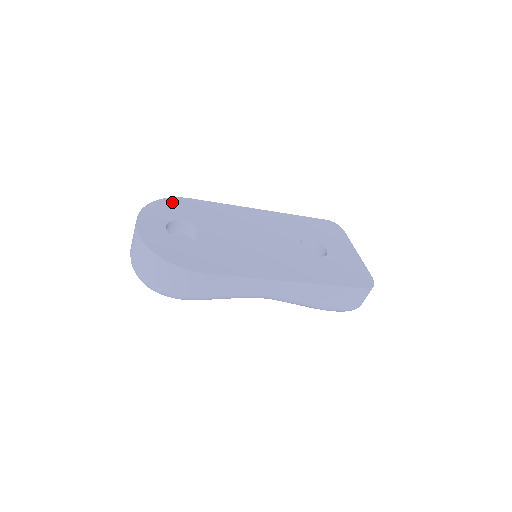
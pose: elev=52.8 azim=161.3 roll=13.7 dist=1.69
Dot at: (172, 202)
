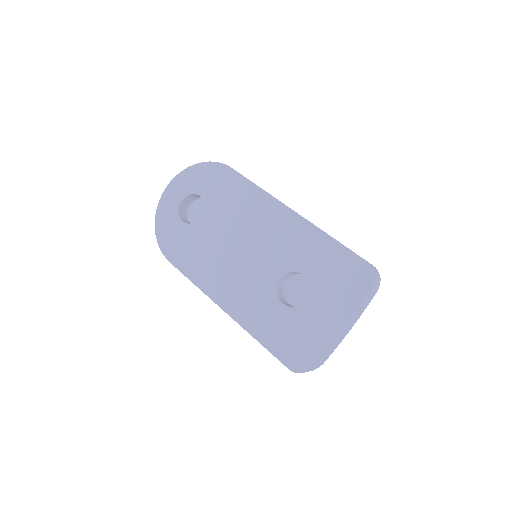
Dot at: (211, 169)
